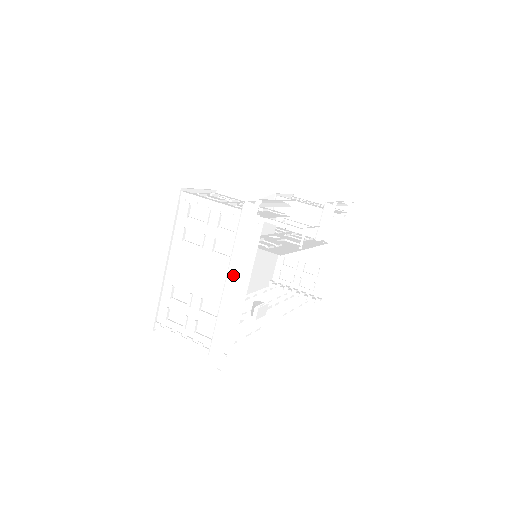
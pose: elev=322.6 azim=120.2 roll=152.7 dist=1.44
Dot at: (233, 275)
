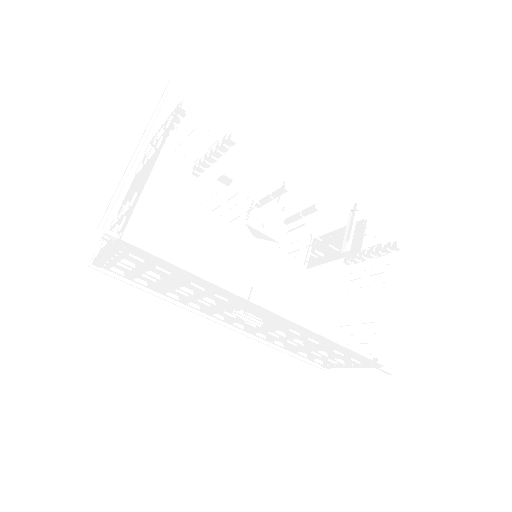
Dot at: (143, 145)
